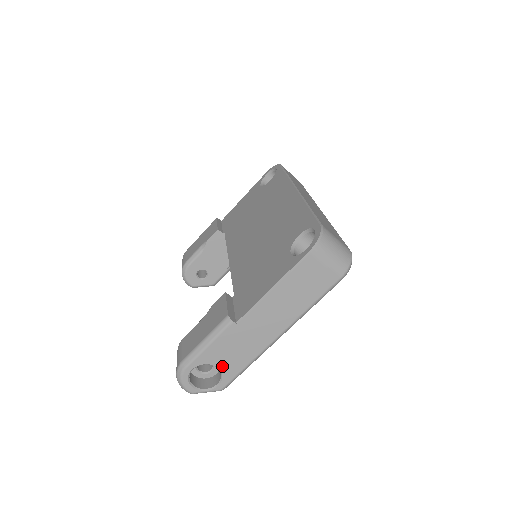
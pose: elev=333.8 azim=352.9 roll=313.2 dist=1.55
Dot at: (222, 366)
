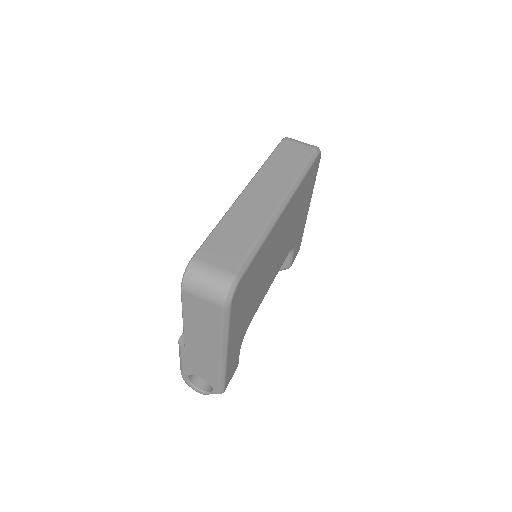
Dot at: (203, 377)
